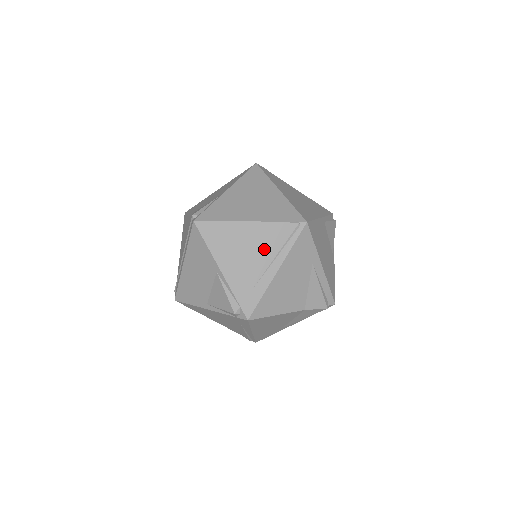
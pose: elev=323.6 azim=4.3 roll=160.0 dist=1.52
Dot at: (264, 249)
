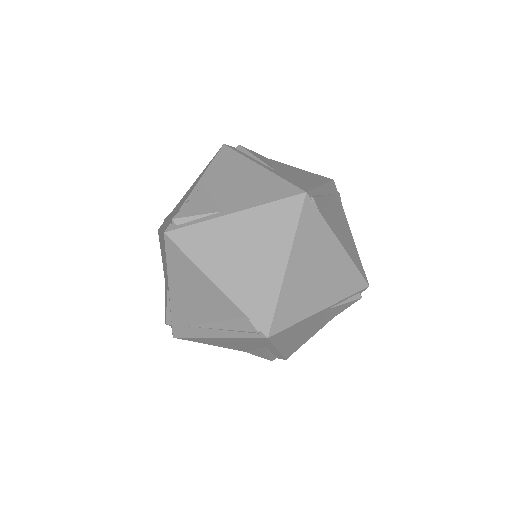
Dot at: (215, 315)
